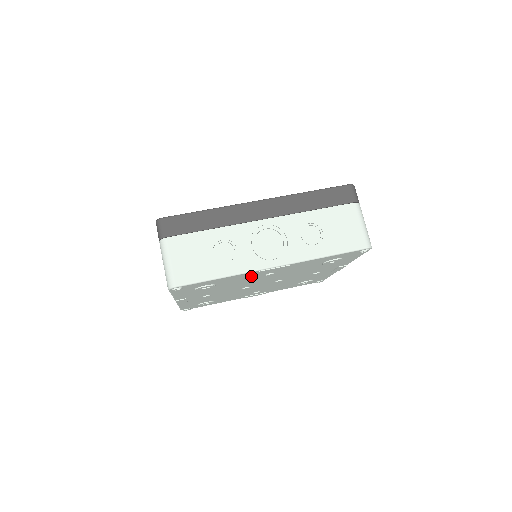
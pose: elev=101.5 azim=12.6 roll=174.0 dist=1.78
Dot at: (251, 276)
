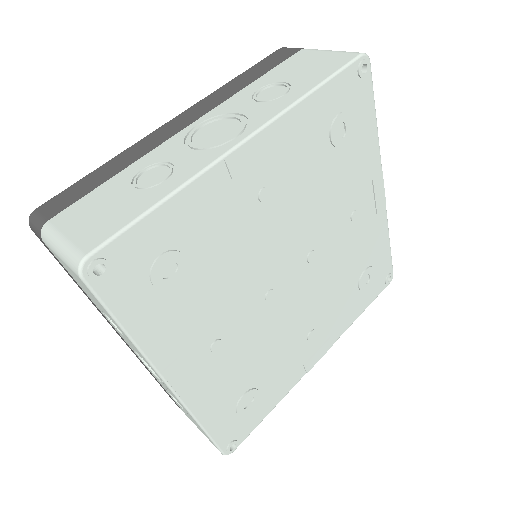
Dot at: (231, 204)
